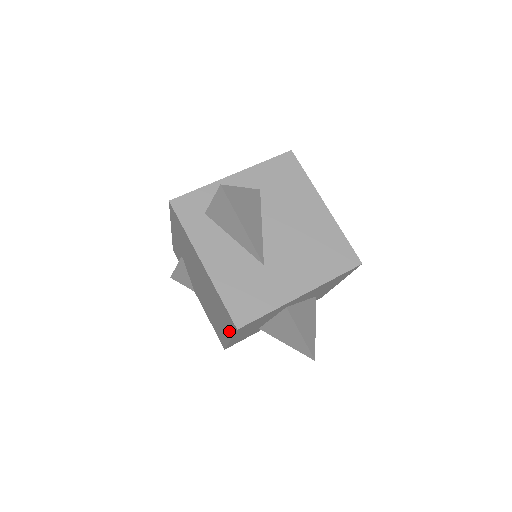
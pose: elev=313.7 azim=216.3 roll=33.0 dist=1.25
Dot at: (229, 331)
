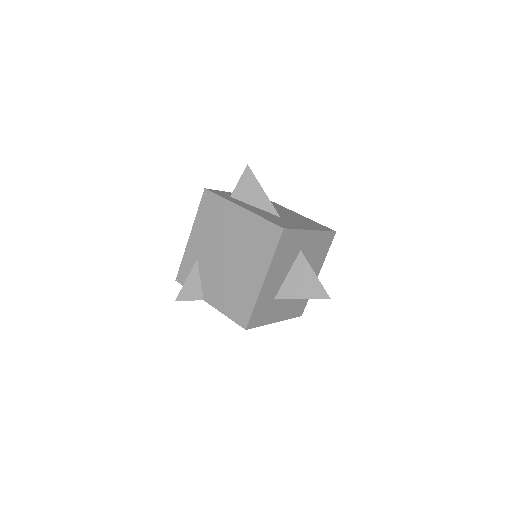
Dot at: (267, 259)
